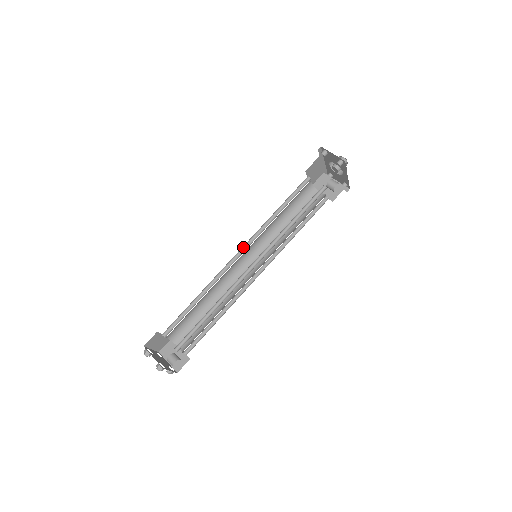
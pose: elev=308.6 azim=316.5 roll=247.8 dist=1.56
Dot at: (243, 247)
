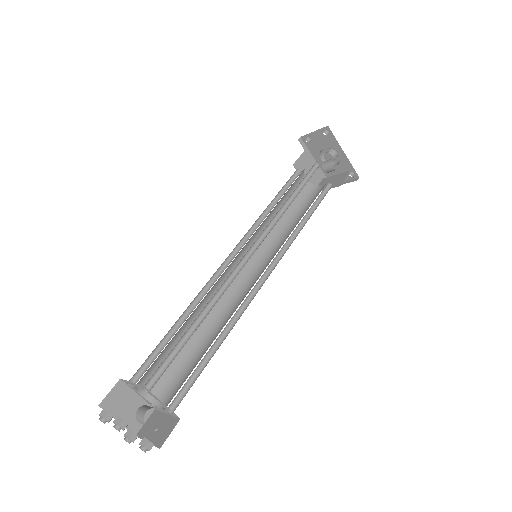
Dot at: (236, 251)
